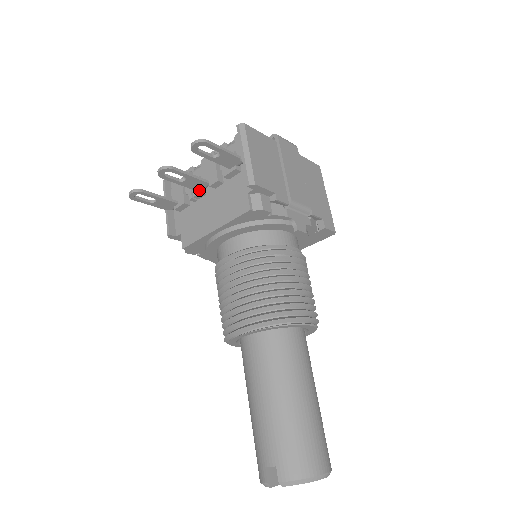
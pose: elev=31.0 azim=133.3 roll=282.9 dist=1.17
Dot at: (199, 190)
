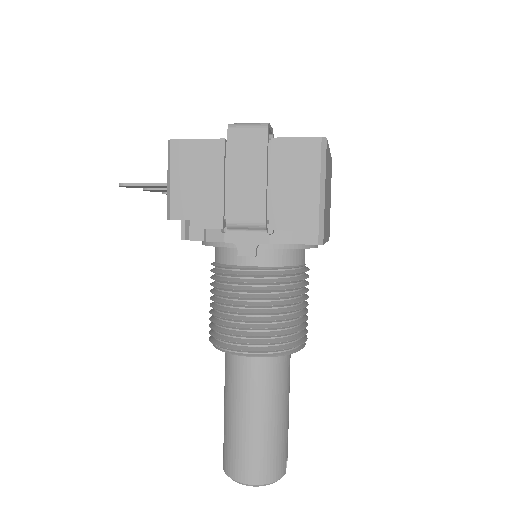
Dot at: occluded
